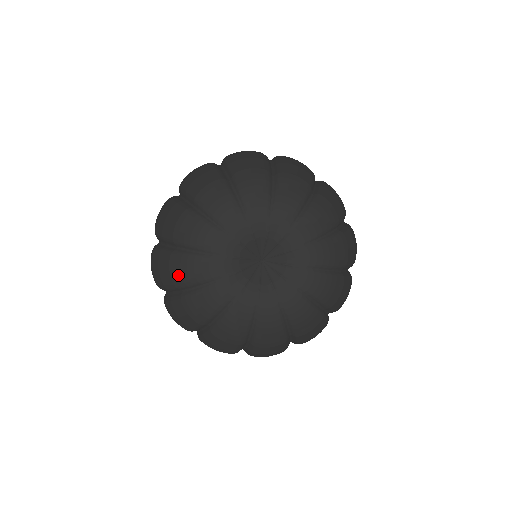
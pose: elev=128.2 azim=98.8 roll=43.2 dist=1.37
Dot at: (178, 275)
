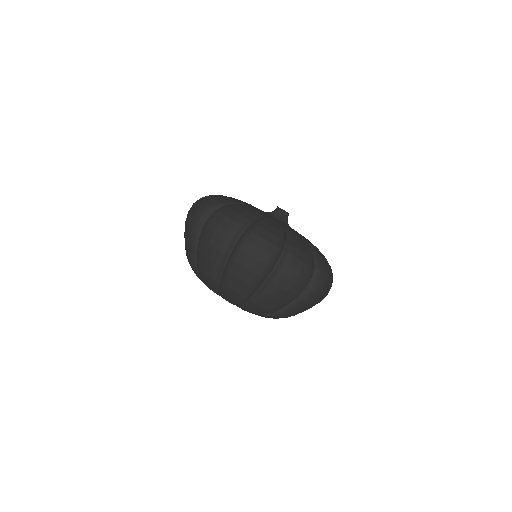
Dot at: occluded
